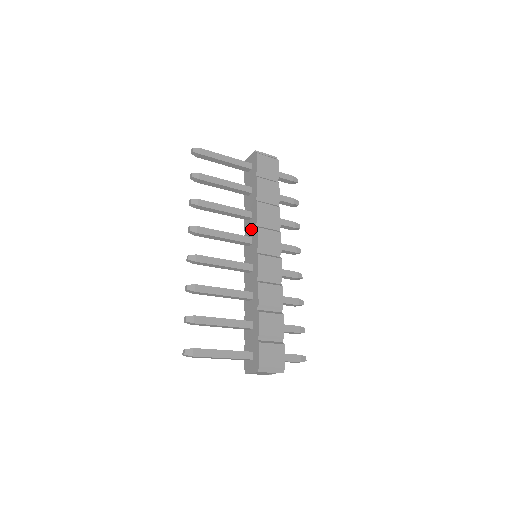
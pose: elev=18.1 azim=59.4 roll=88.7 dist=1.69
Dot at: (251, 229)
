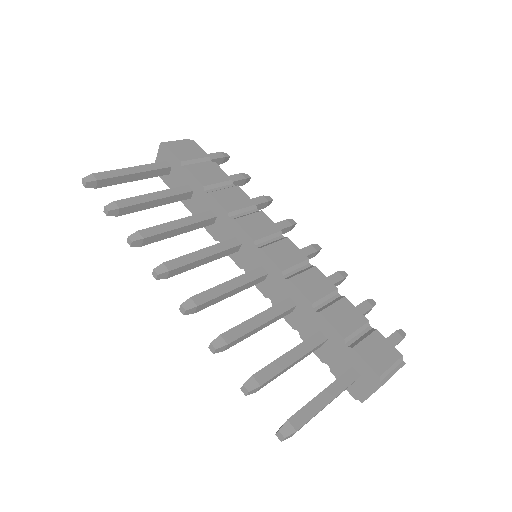
Dot at: (226, 230)
